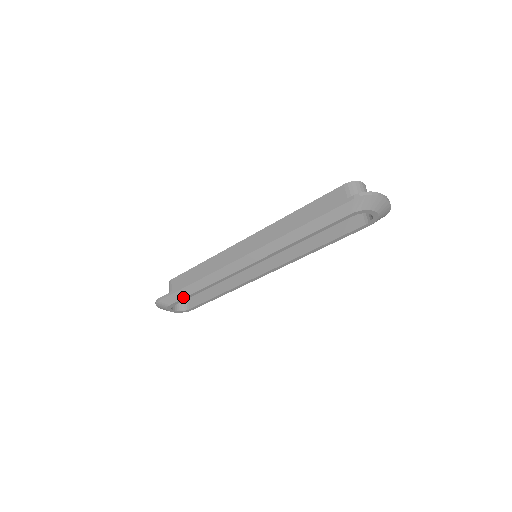
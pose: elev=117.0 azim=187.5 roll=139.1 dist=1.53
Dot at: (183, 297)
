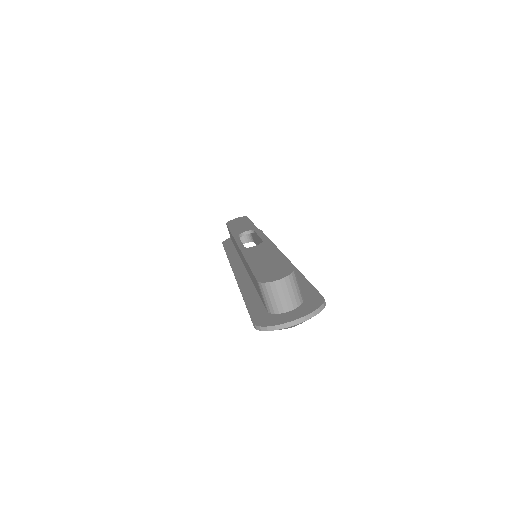
Dot at: occluded
